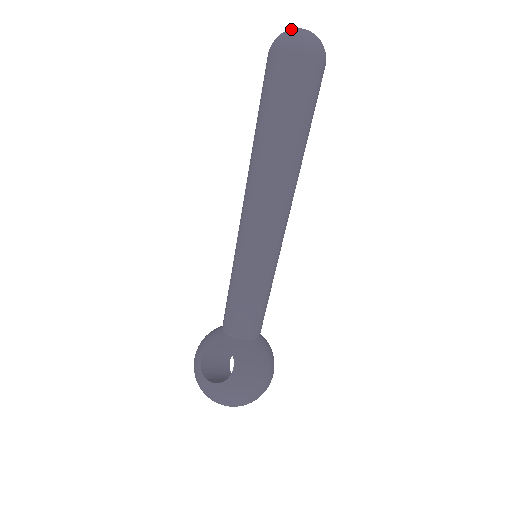
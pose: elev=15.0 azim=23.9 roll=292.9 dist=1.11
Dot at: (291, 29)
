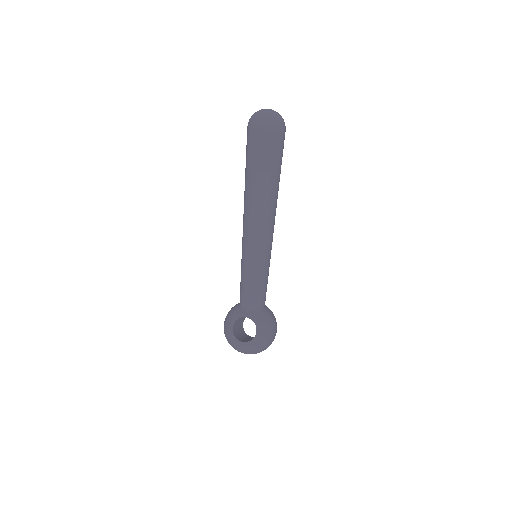
Dot at: (262, 112)
